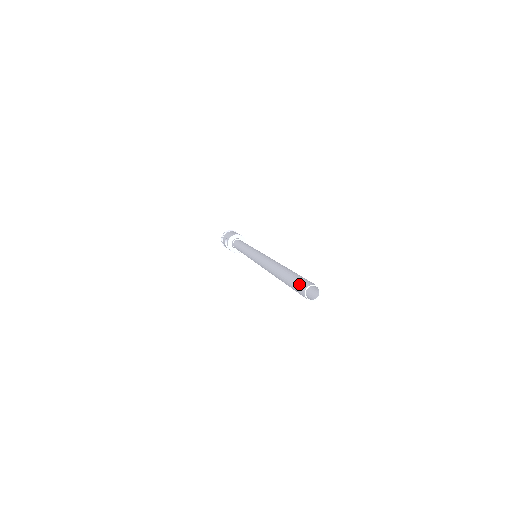
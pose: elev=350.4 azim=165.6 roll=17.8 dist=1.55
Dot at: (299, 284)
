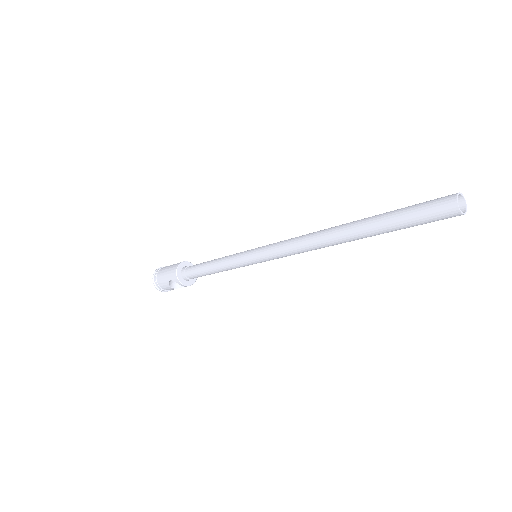
Dot at: (432, 212)
